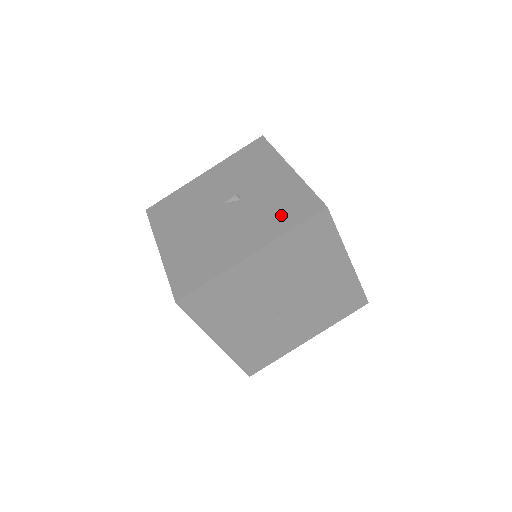
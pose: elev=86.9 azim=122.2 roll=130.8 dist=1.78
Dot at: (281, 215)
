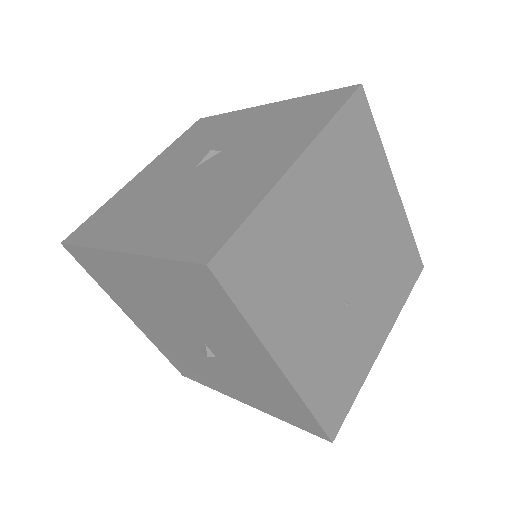
Dot at: (301, 121)
